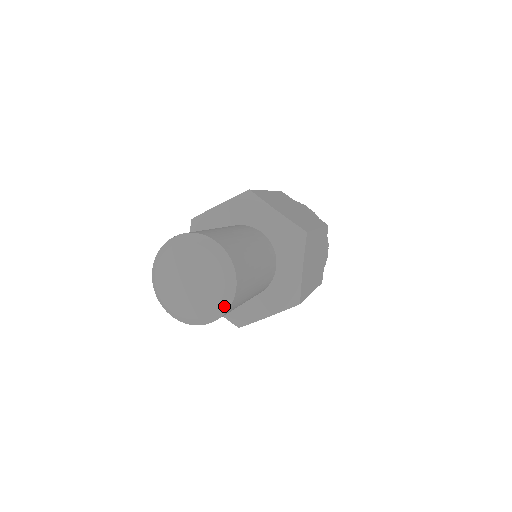
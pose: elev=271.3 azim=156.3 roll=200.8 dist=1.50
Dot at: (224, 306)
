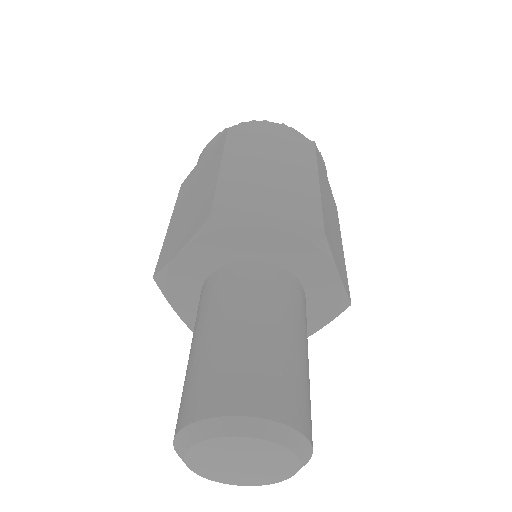
Dot at: (305, 463)
